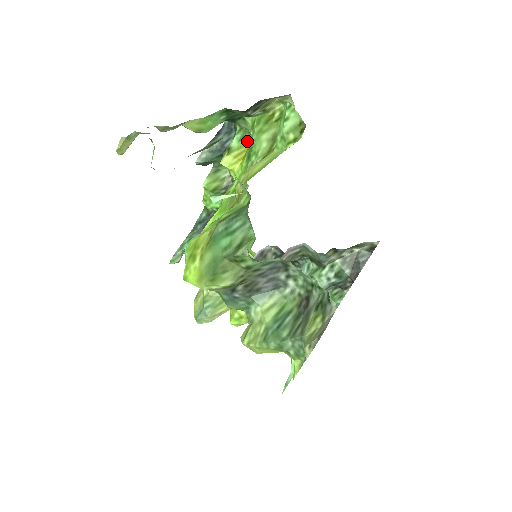
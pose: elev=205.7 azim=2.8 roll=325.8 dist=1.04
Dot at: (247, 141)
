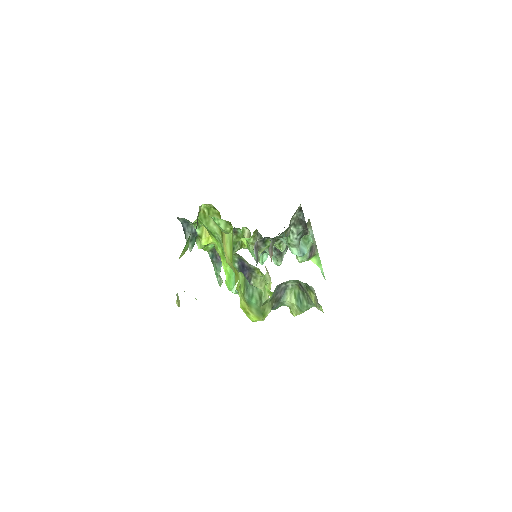
Dot at: (202, 225)
